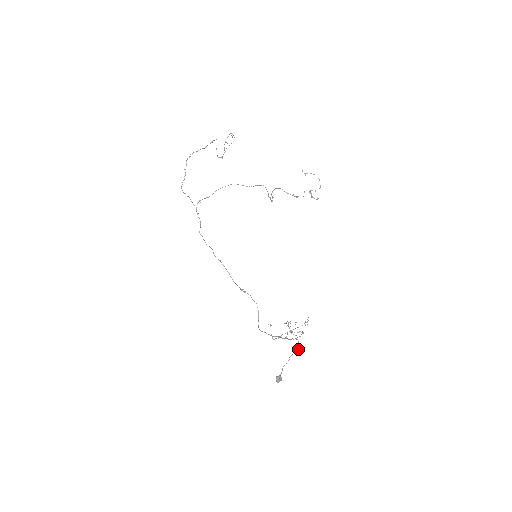
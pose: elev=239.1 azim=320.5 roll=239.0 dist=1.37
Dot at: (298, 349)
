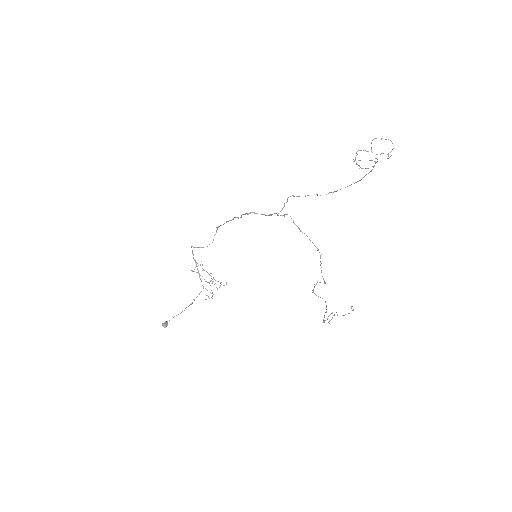
Dot at: occluded
